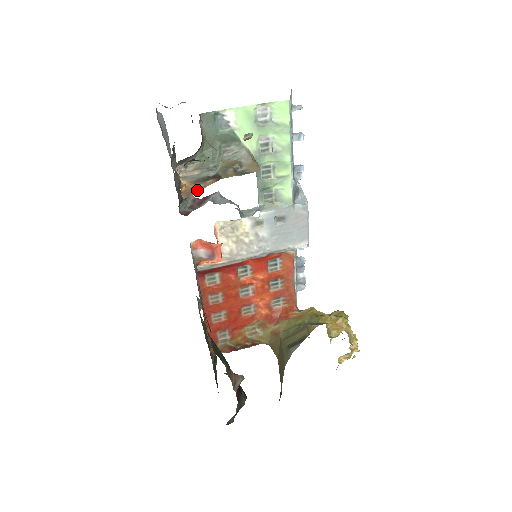
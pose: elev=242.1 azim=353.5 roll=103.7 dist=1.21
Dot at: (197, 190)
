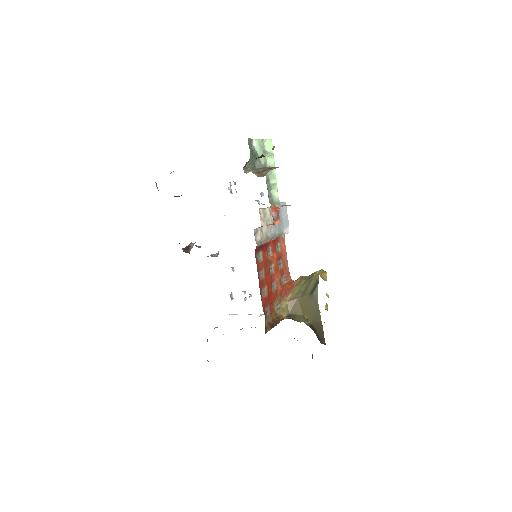
Dot at: (265, 173)
